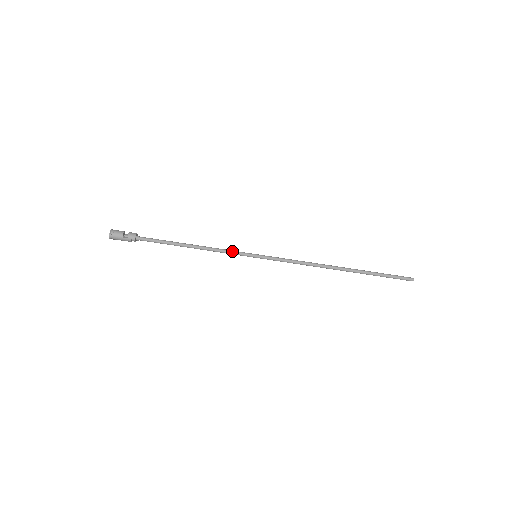
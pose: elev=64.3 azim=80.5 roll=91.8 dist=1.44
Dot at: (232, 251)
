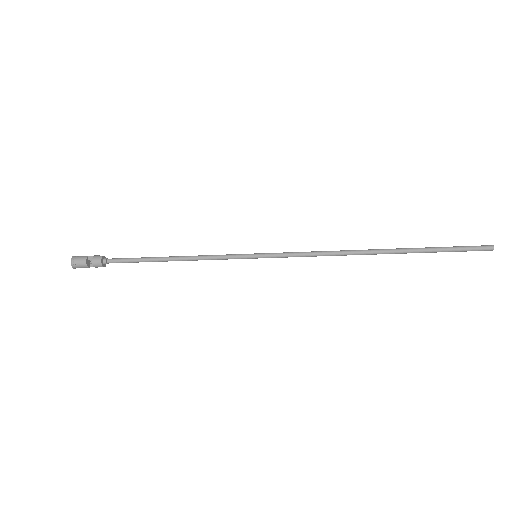
Dot at: (223, 259)
